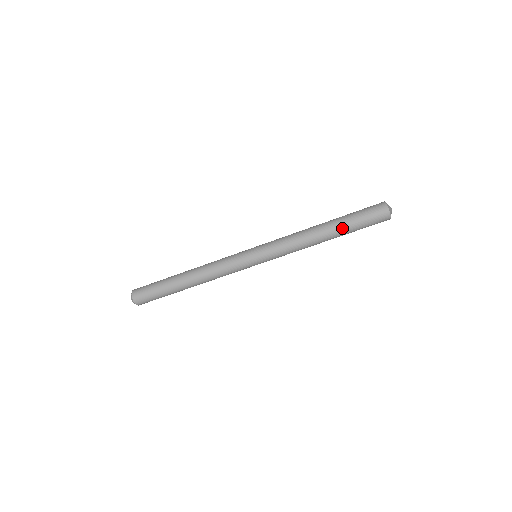
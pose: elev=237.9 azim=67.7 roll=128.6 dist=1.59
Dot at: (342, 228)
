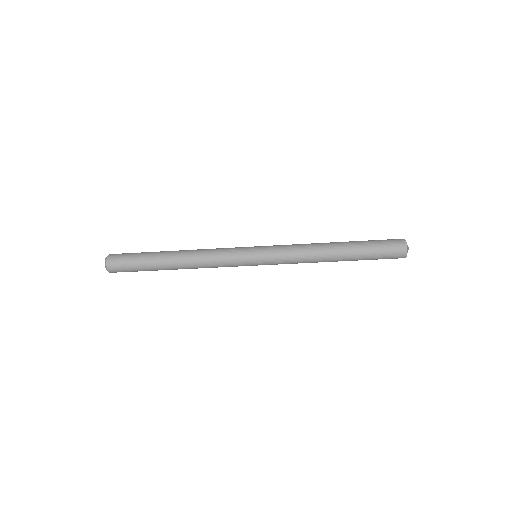
Dot at: (355, 260)
